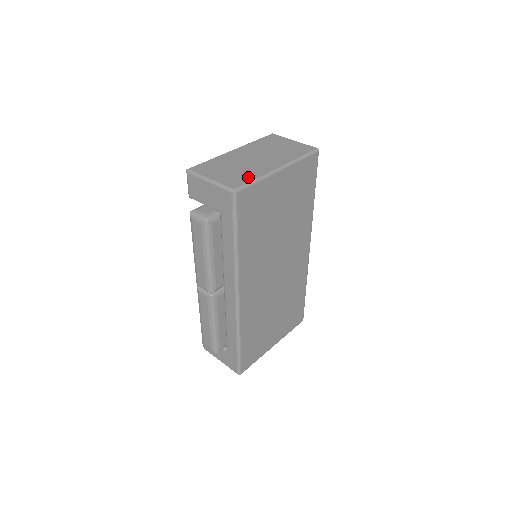
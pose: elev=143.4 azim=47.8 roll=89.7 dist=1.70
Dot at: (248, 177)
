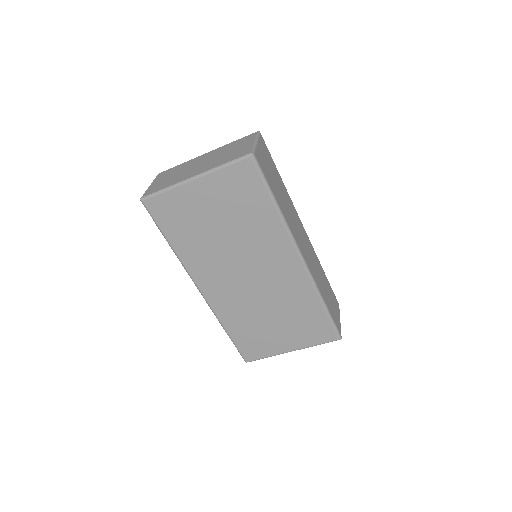
Dot at: (164, 186)
